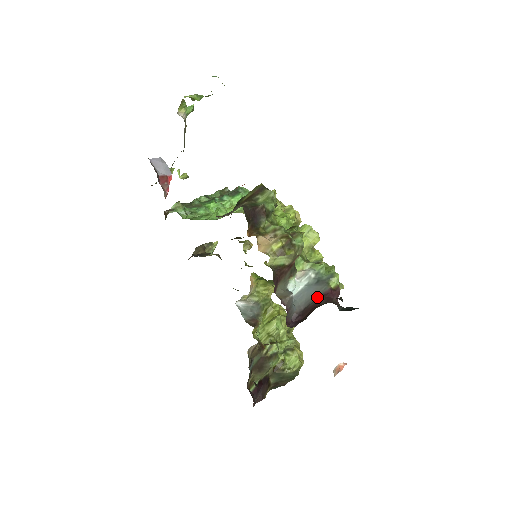
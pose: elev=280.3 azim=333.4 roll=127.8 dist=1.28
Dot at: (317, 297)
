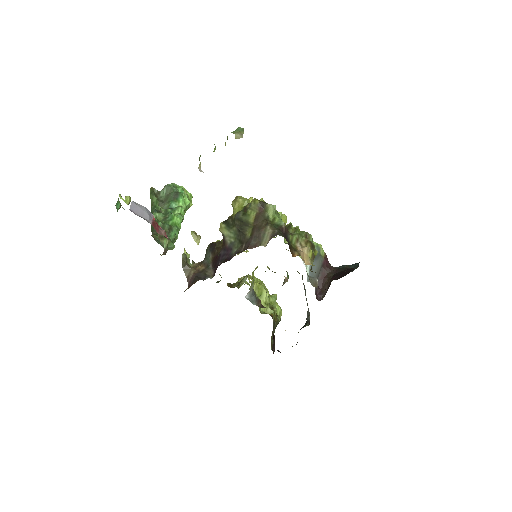
Dot at: (320, 269)
